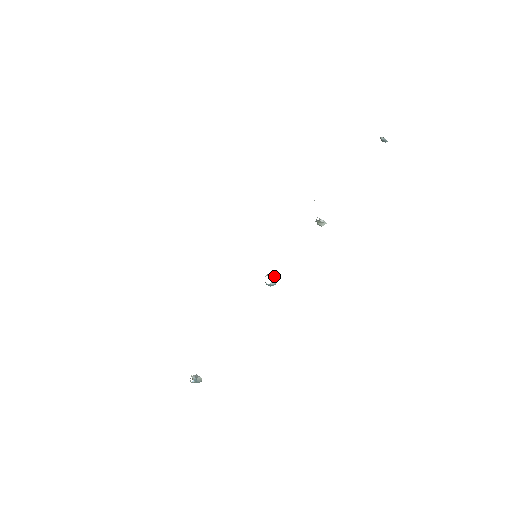
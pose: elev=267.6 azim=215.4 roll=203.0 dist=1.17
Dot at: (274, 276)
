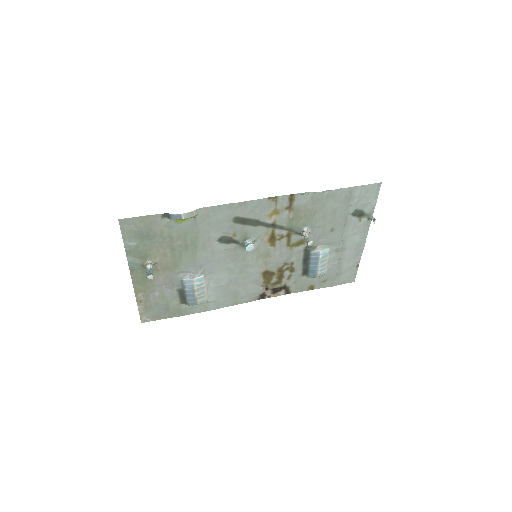
Dot at: occluded
